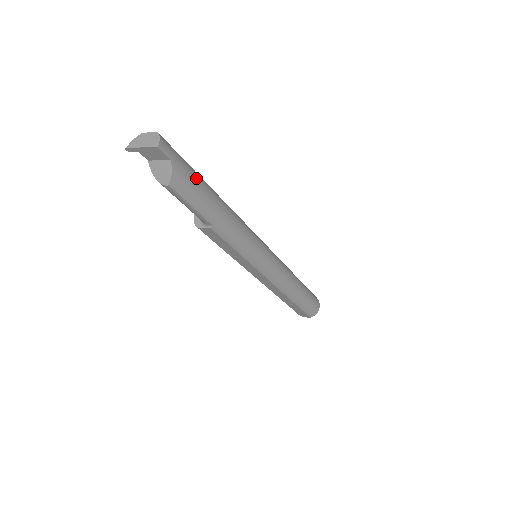
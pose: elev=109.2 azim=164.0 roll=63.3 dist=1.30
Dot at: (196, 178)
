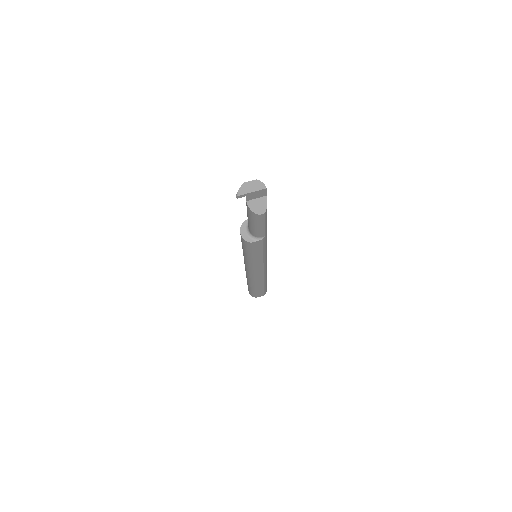
Dot at: occluded
